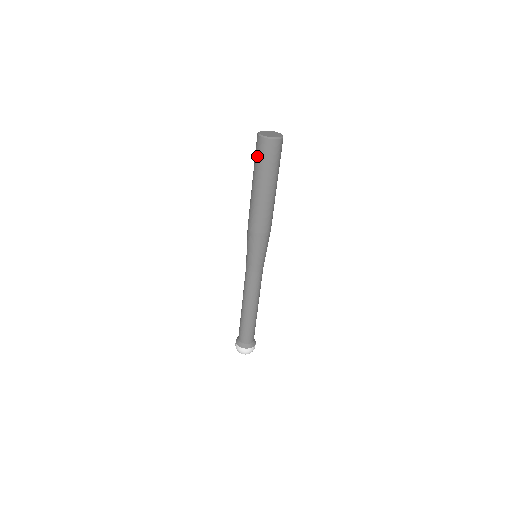
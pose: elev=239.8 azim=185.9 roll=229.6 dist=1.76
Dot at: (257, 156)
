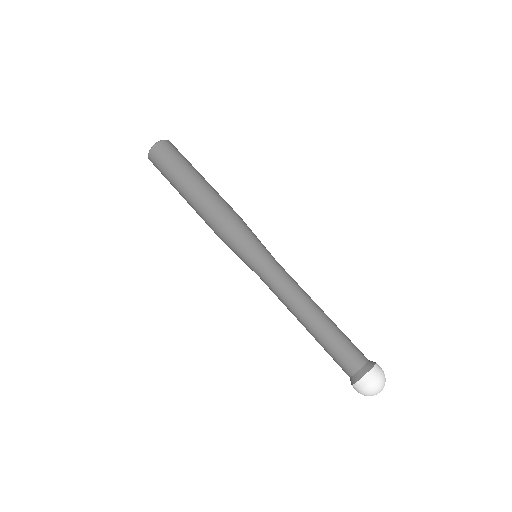
Dot at: occluded
